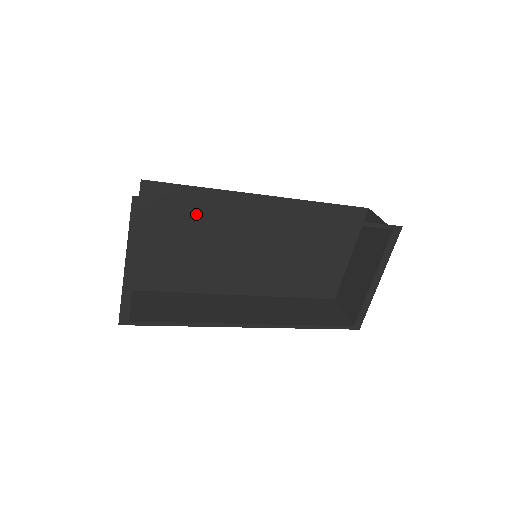
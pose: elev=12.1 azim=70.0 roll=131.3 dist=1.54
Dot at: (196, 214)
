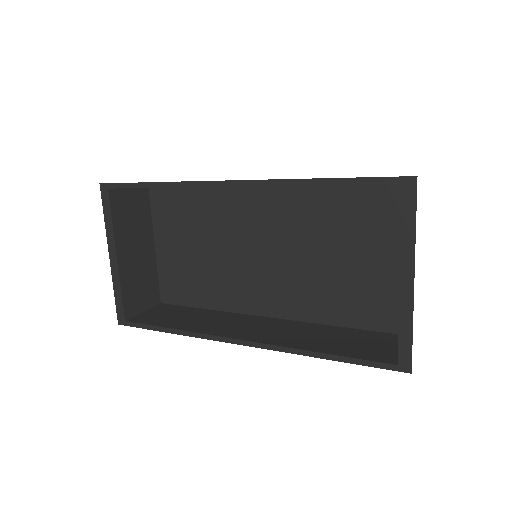
Dot at: (199, 214)
